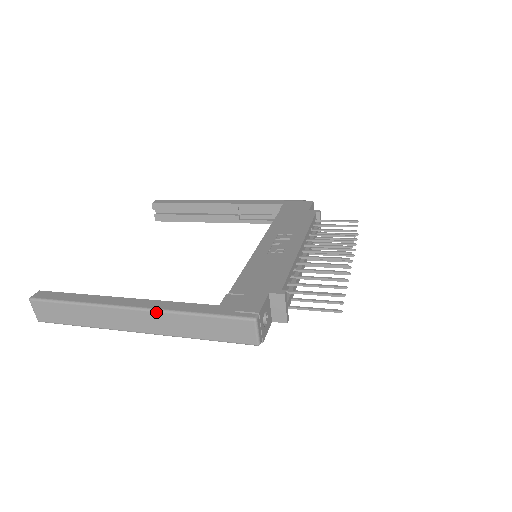
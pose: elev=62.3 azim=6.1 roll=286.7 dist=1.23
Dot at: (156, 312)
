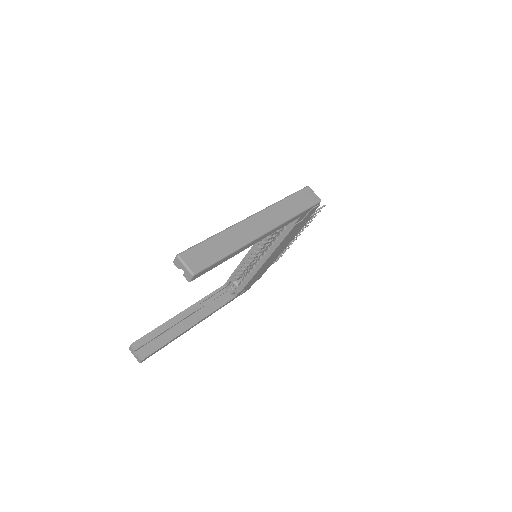
Dot at: (266, 209)
